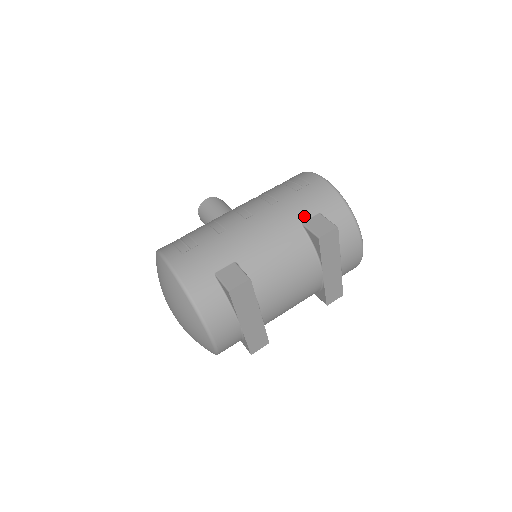
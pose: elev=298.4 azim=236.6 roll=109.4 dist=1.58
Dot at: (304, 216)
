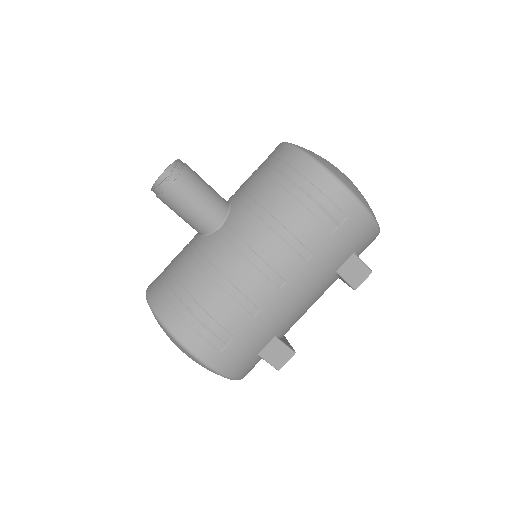
Dot at: (339, 264)
